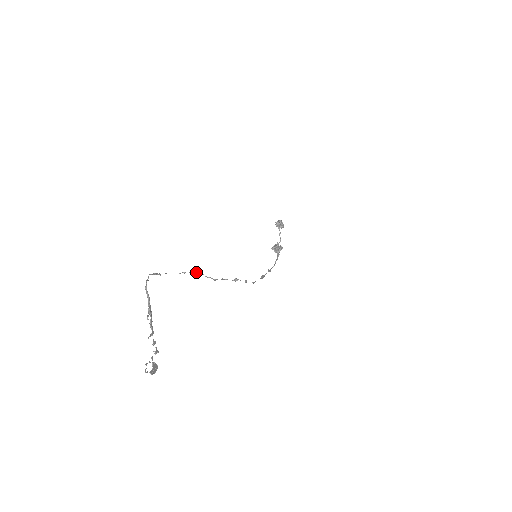
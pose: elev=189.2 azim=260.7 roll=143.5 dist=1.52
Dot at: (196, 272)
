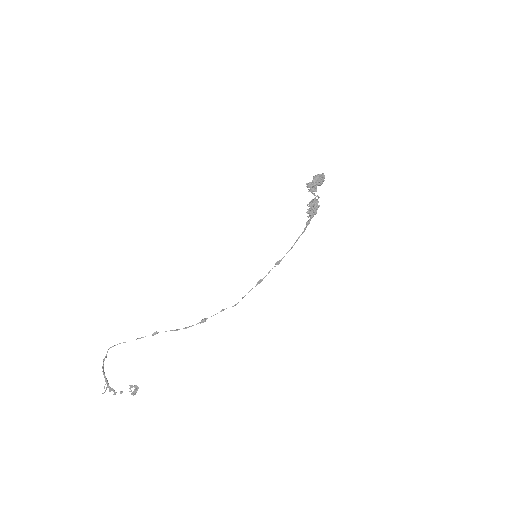
Dot at: (152, 335)
